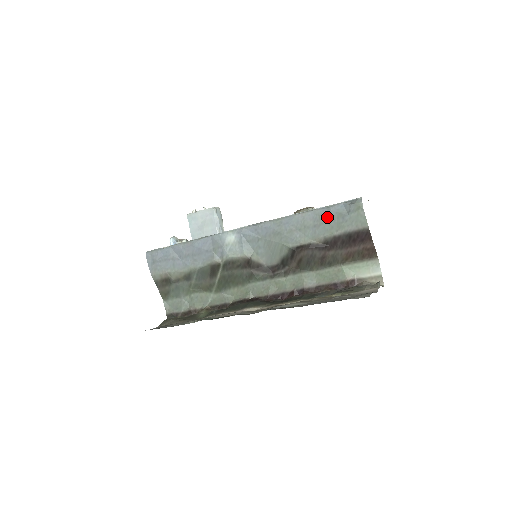
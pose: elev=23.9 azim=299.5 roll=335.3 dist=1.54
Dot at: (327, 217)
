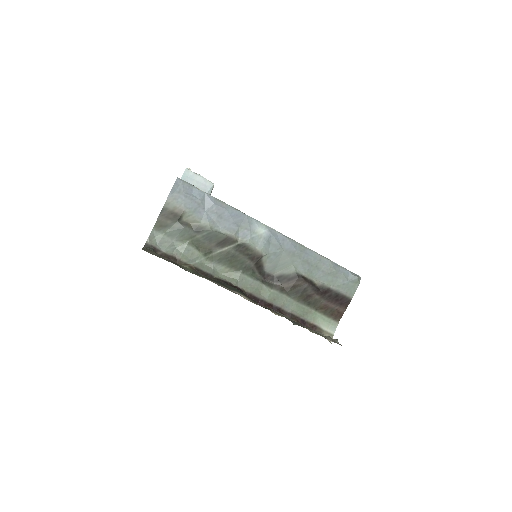
Dot at: (335, 272)
